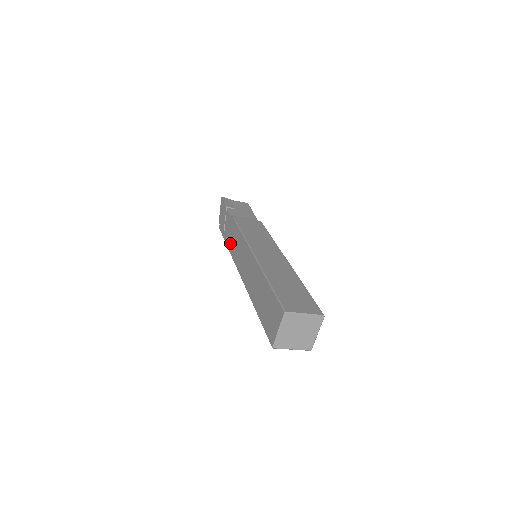
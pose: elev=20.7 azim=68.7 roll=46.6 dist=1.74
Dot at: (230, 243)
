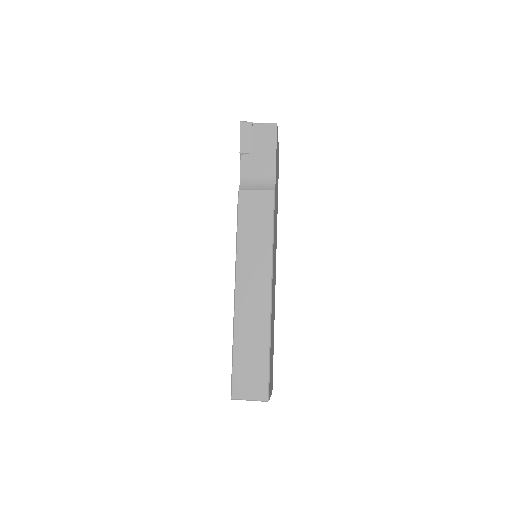
Dot at: occluded
